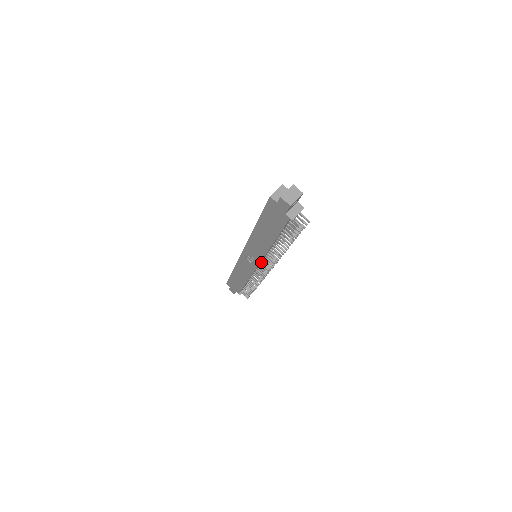
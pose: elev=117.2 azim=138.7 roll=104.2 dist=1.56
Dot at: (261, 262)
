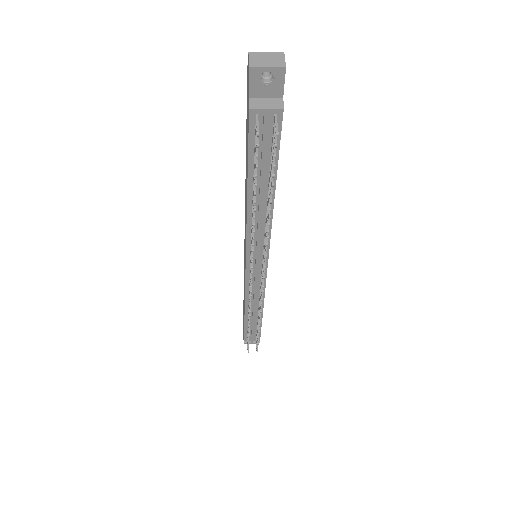
Dot at: occluded
